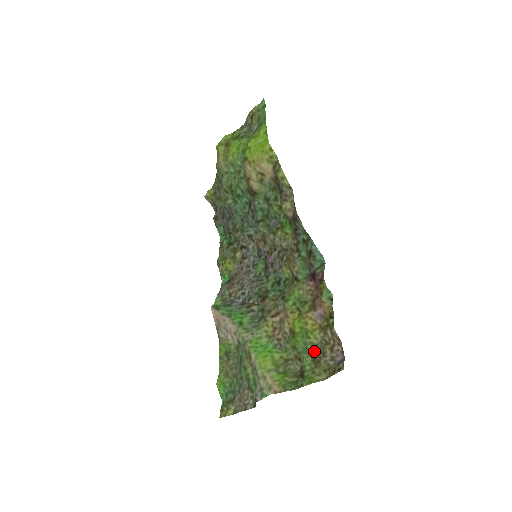
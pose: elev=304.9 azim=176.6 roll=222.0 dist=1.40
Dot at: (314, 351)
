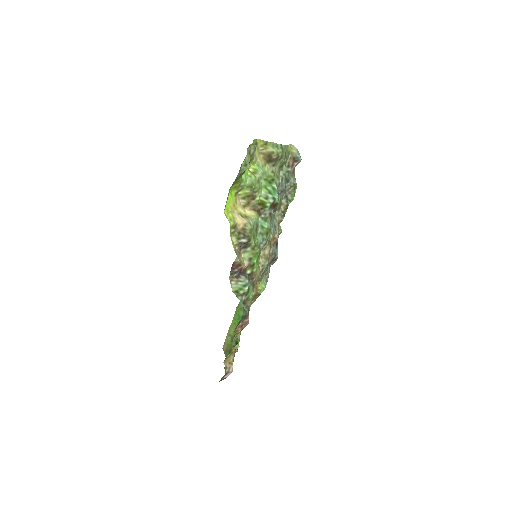
Dot at: occluded
